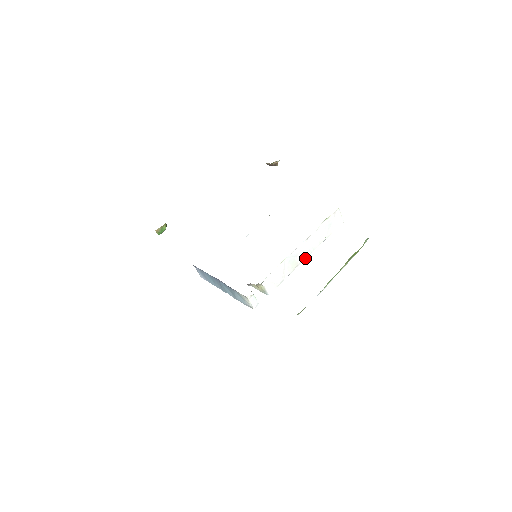
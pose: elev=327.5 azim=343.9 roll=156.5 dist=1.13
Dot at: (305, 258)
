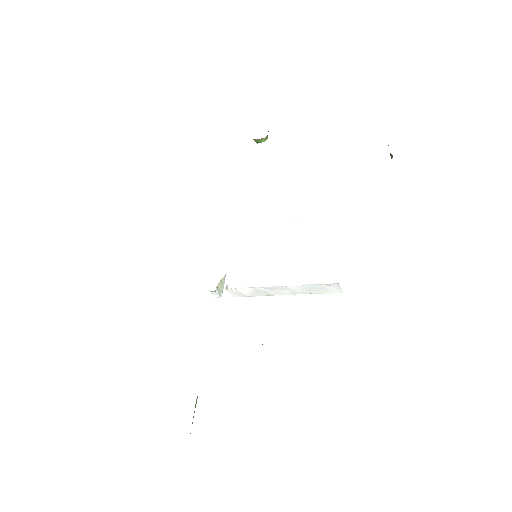
Dot at: (282, 294)
